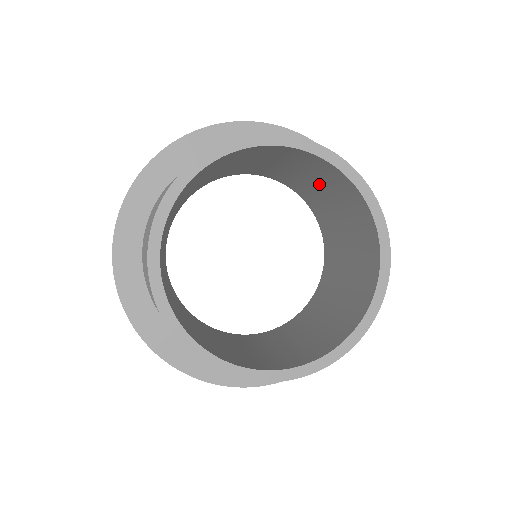
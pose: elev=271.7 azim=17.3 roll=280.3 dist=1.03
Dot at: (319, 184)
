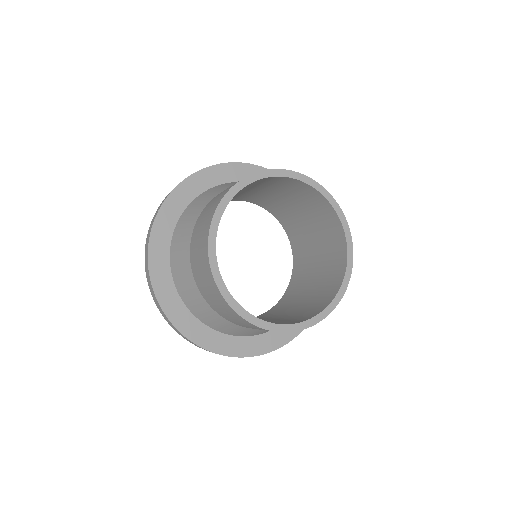
Dot at: (314, 228)
